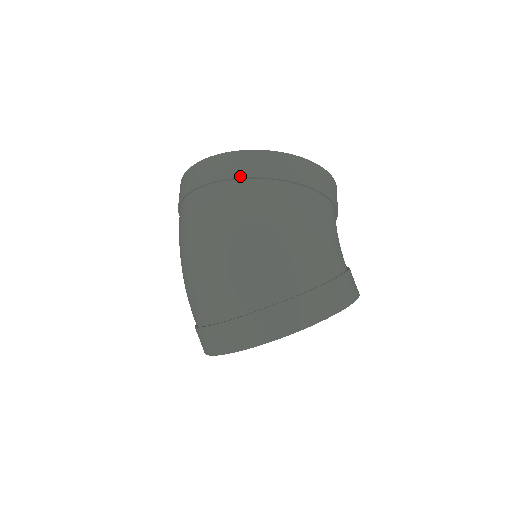
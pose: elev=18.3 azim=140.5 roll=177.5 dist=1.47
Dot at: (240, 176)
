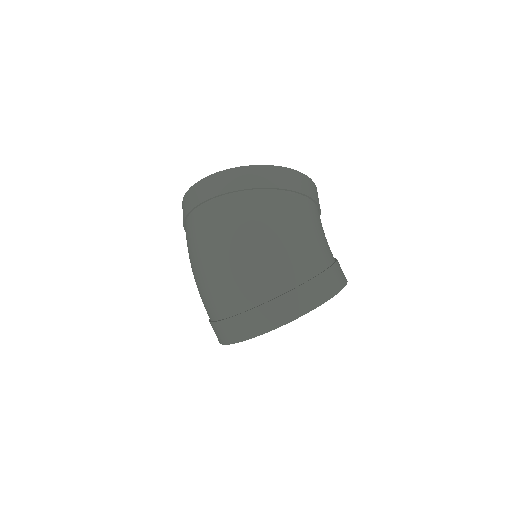
Dot at: (245, 188)
